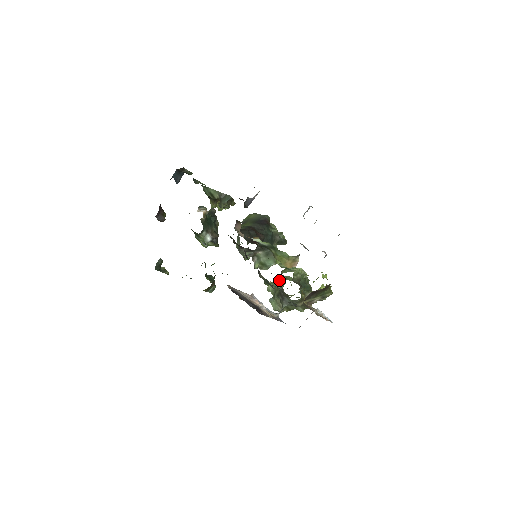
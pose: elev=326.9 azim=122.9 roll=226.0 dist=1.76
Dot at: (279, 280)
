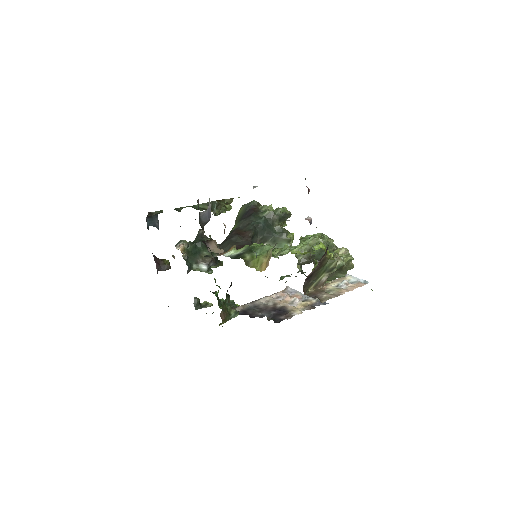
Dot at: occluded
